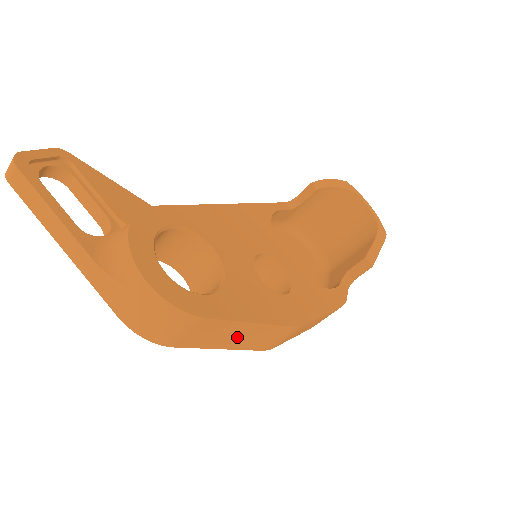
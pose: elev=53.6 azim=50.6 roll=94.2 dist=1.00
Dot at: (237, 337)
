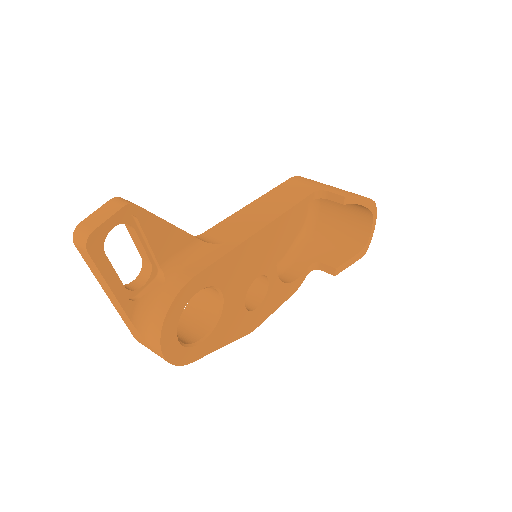
Dot at: occluded
